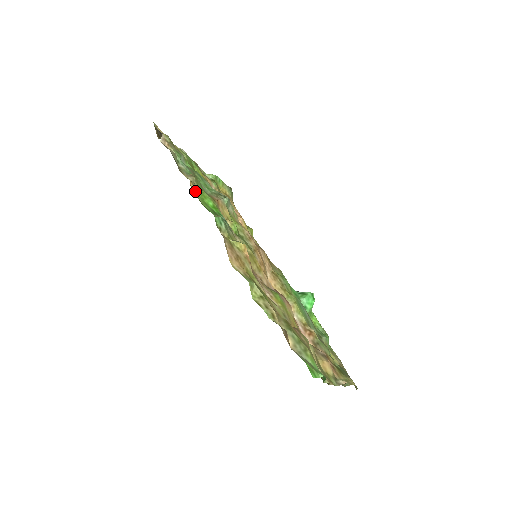
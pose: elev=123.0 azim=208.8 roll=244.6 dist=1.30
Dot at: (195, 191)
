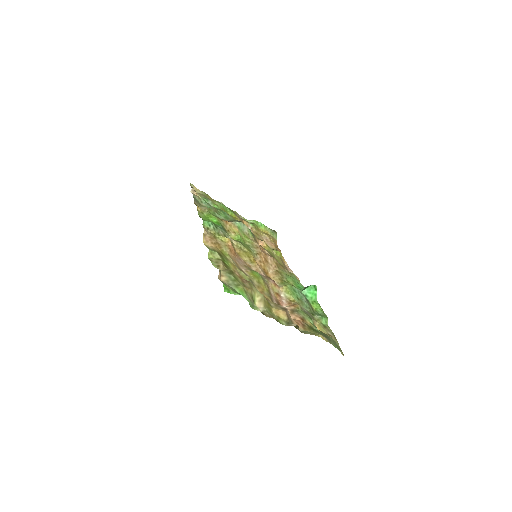
Dot at: (201, 213)
